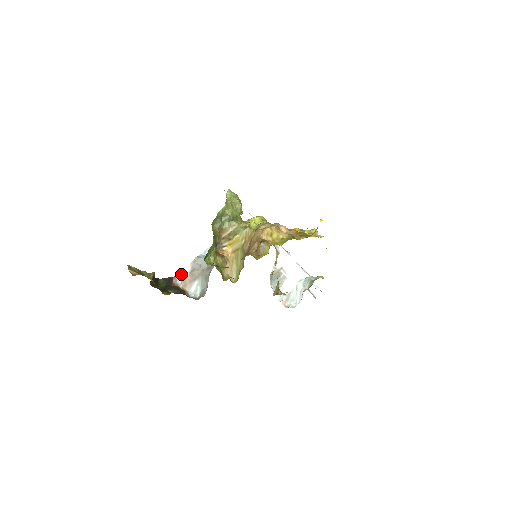
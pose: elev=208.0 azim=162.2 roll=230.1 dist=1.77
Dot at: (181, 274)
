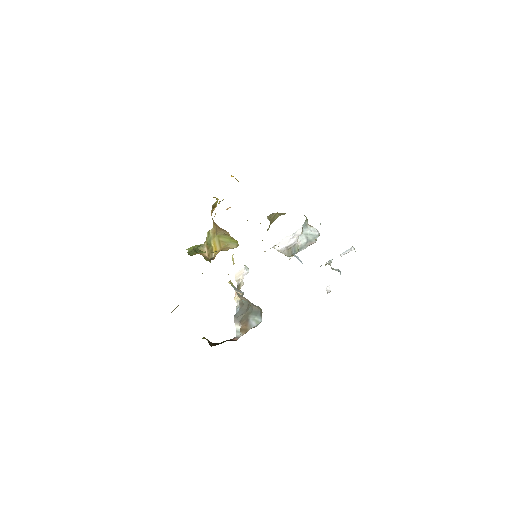
Dot at: (237, 334)
